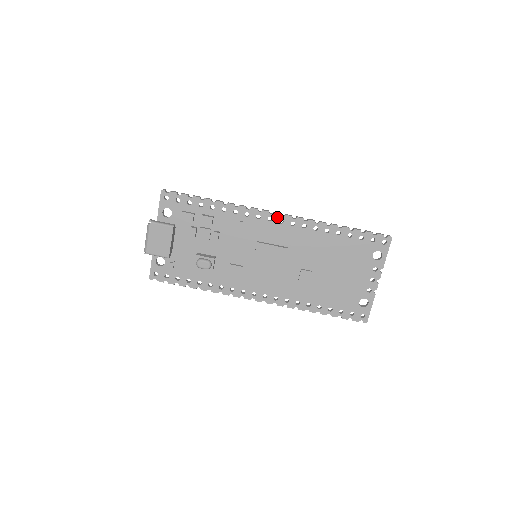
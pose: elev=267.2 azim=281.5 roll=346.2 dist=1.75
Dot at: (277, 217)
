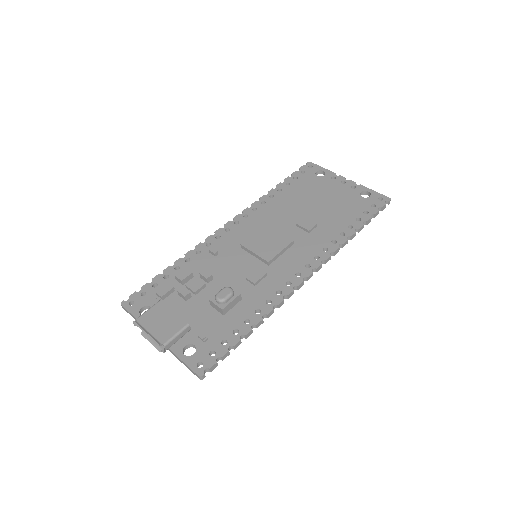
Dot at: (230, 224)
